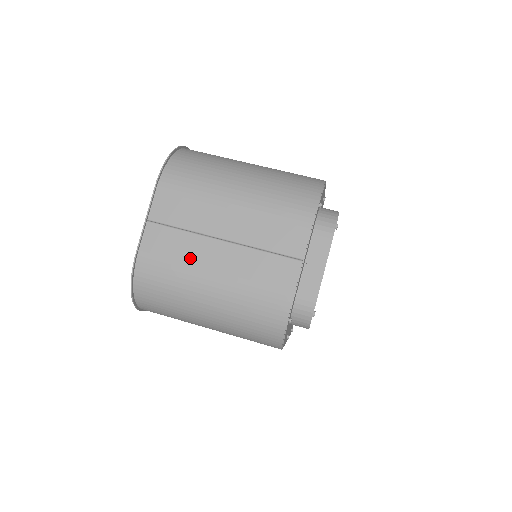
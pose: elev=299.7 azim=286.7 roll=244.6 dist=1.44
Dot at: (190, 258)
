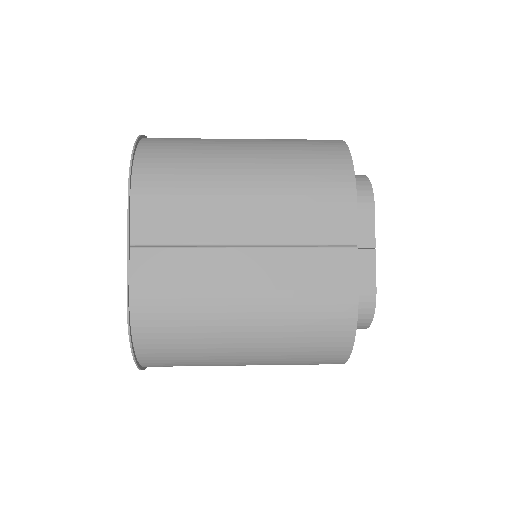
Dot at: (206, 282)
